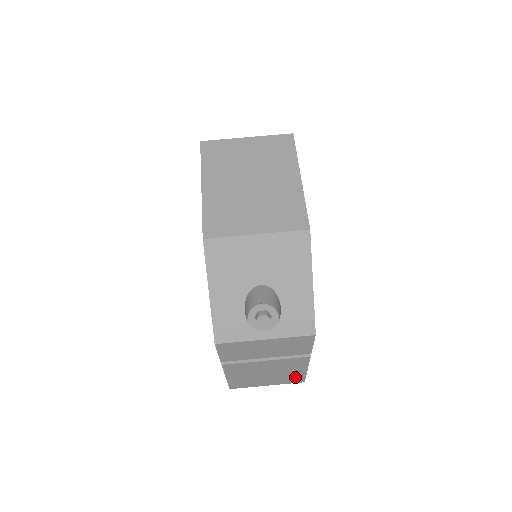
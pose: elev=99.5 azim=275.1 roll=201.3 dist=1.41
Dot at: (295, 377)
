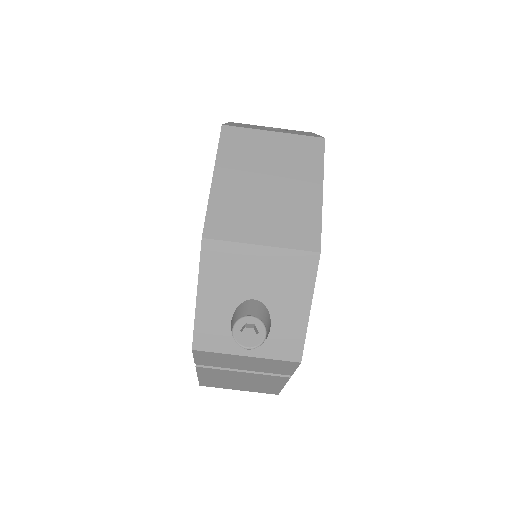
Dot at: (269, 389)
